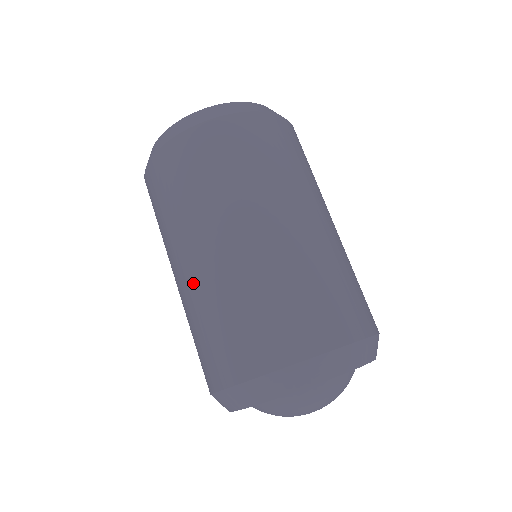
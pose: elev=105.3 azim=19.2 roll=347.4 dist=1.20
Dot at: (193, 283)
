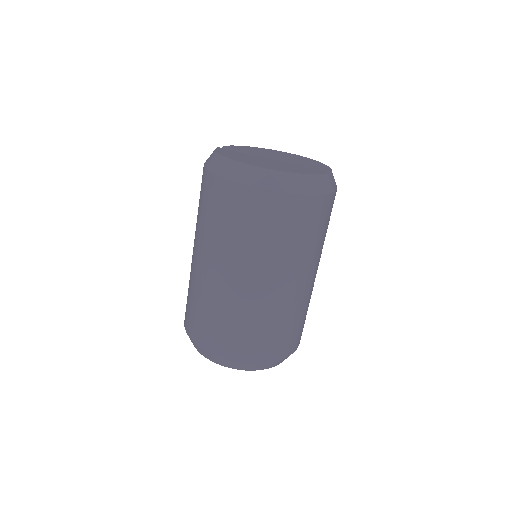
Dot at: occluded
